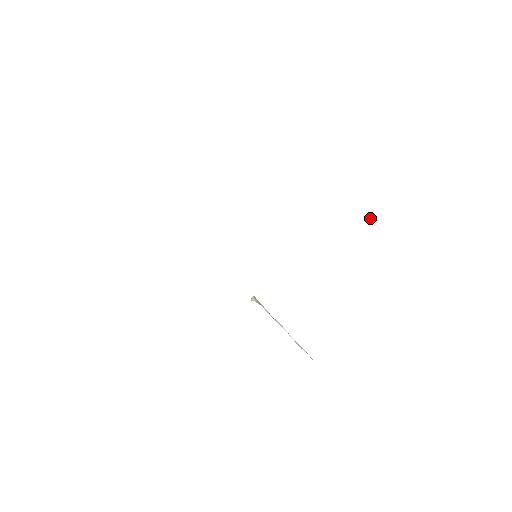
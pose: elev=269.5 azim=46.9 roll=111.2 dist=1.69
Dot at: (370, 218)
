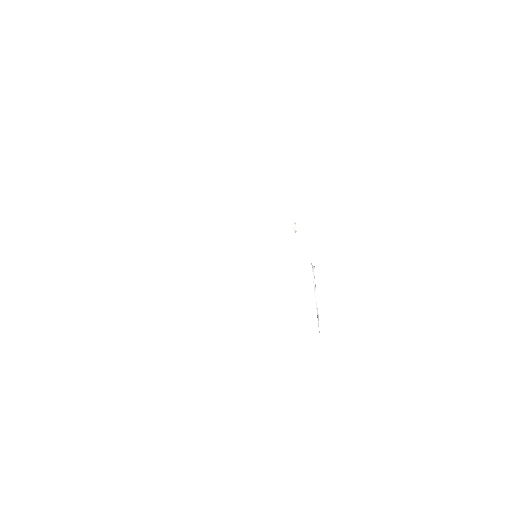
Dot at: occluded
